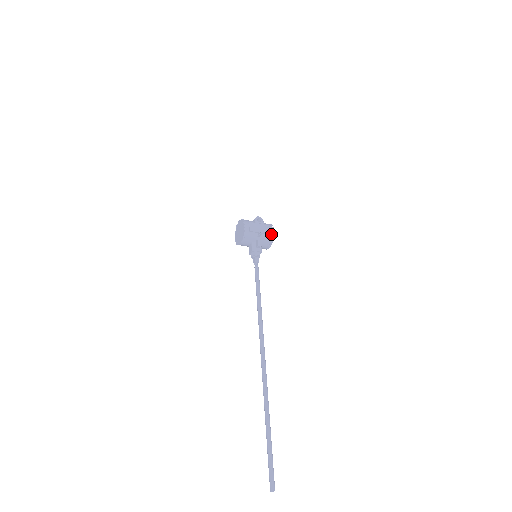
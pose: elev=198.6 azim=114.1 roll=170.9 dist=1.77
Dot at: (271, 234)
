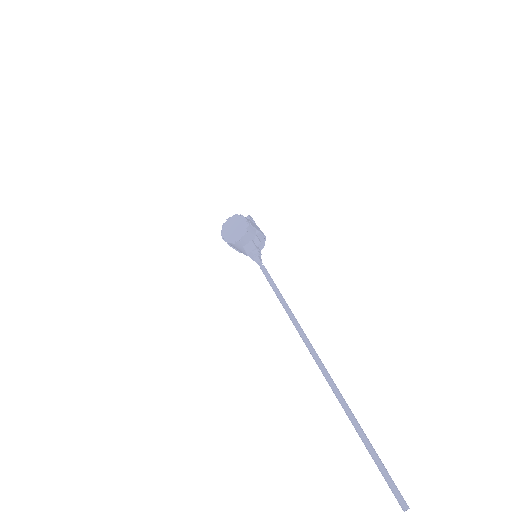
Dot at: (264, 236)
